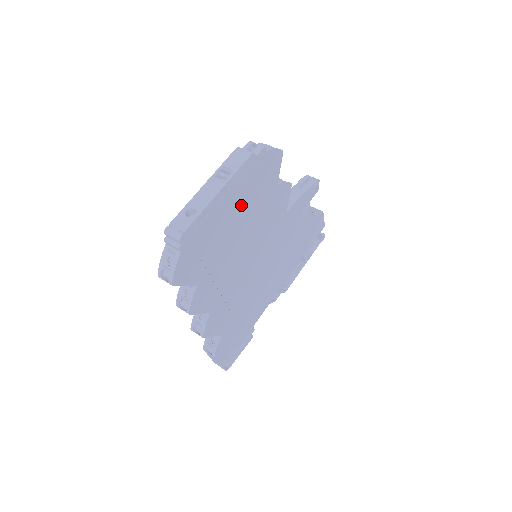
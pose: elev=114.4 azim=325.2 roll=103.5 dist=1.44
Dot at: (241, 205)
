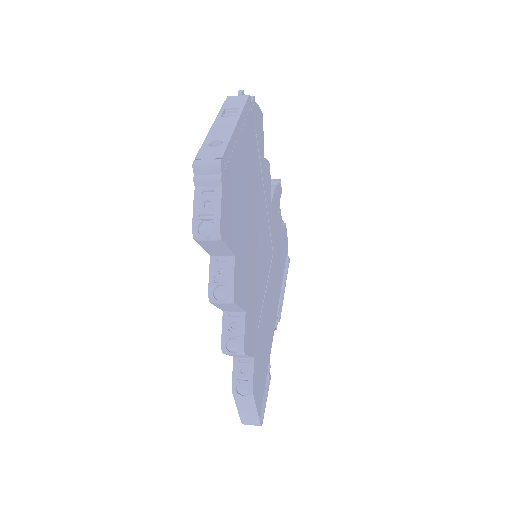
Dot at: (249, 160)
